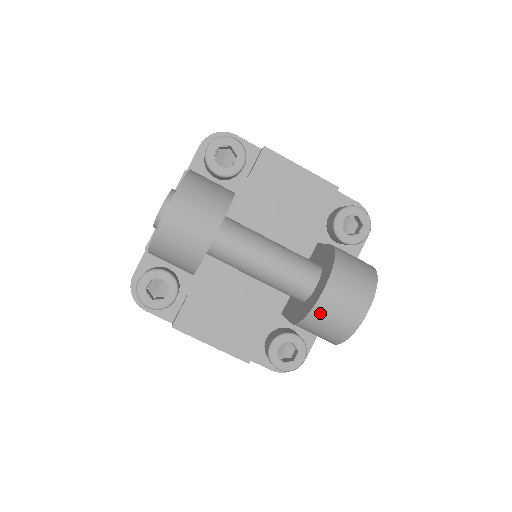
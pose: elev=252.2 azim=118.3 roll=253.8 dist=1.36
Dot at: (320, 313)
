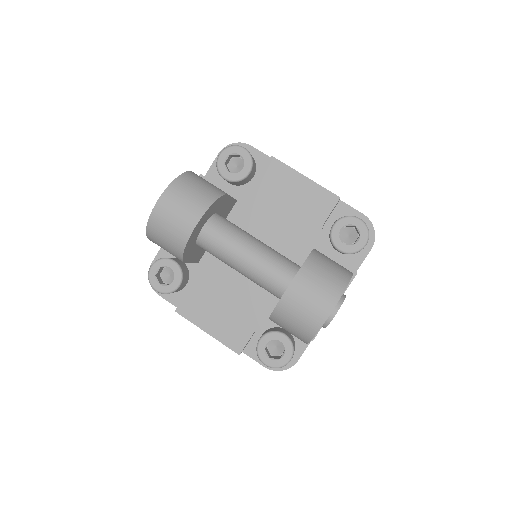
Dot at: (285, 309)
